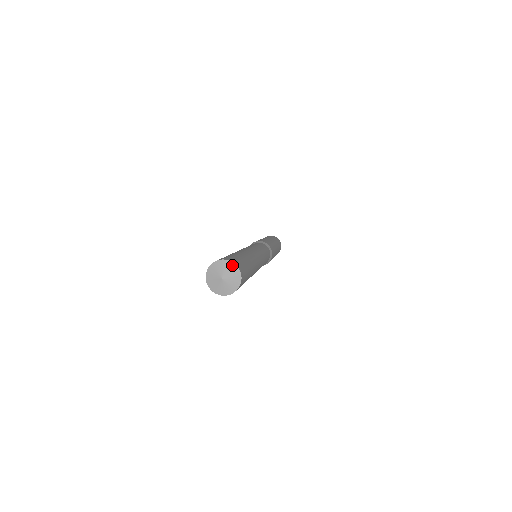
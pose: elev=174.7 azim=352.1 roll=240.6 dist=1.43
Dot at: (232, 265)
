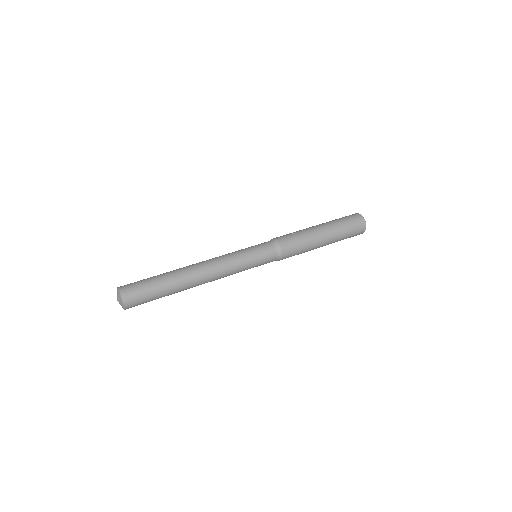
Dot at: (122, 303)
